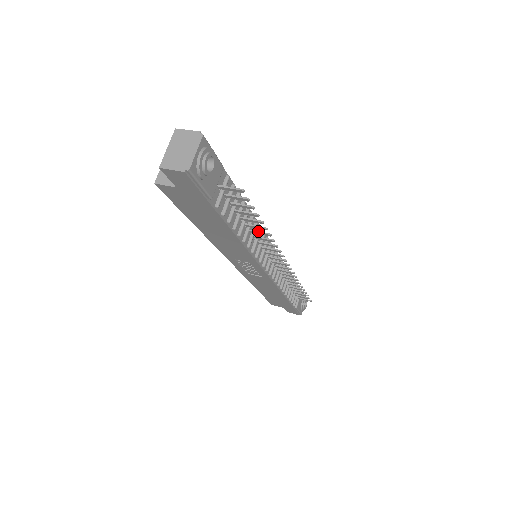
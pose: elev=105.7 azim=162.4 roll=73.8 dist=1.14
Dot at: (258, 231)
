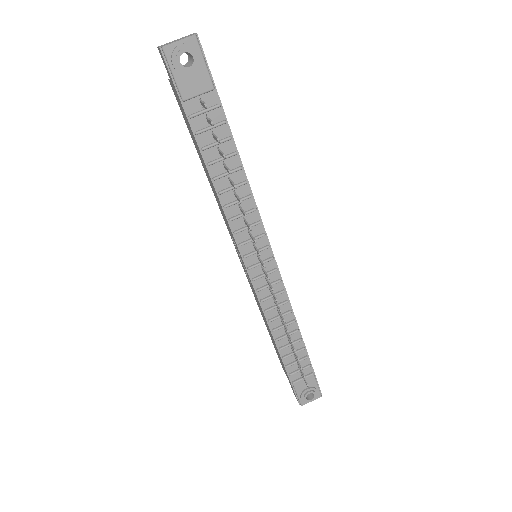
Dot at: (237, 195)
